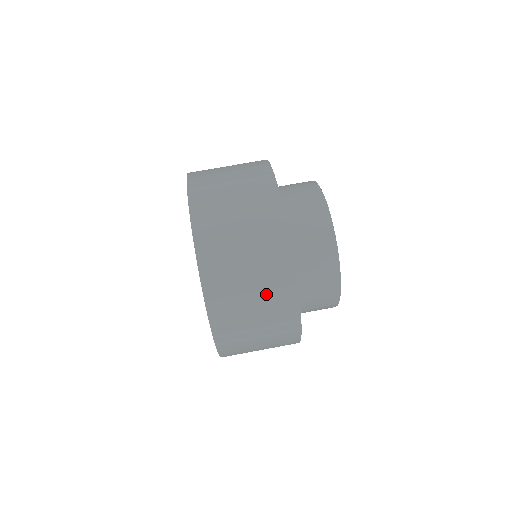
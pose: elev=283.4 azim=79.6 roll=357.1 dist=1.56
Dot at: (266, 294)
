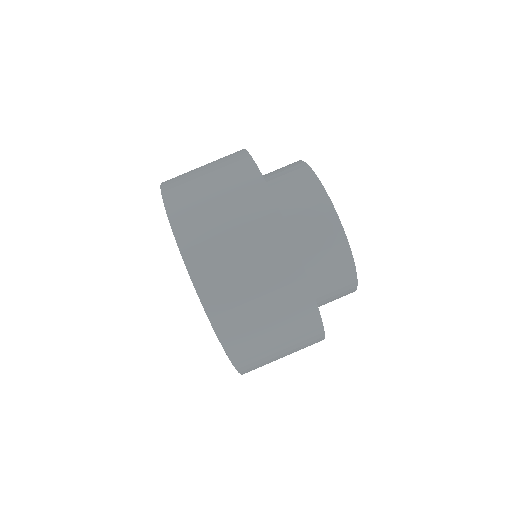
Dot at: (287, 327)
